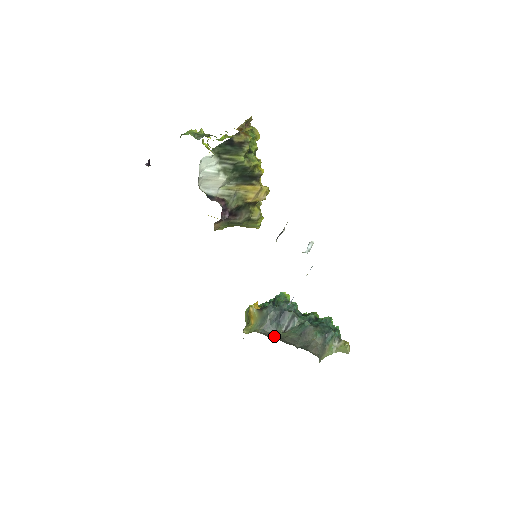
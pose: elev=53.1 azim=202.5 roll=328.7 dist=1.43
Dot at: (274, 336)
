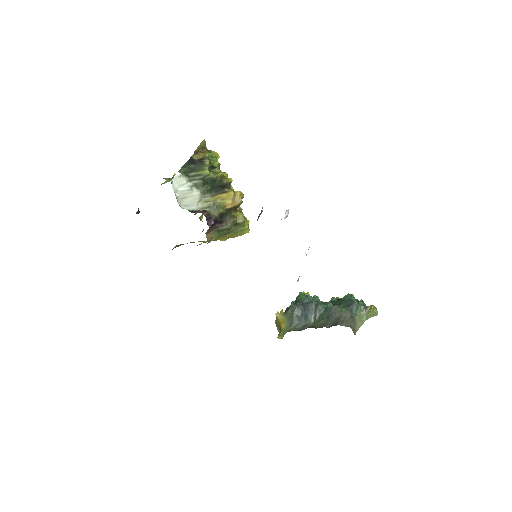
Dot at: (305, 328)
